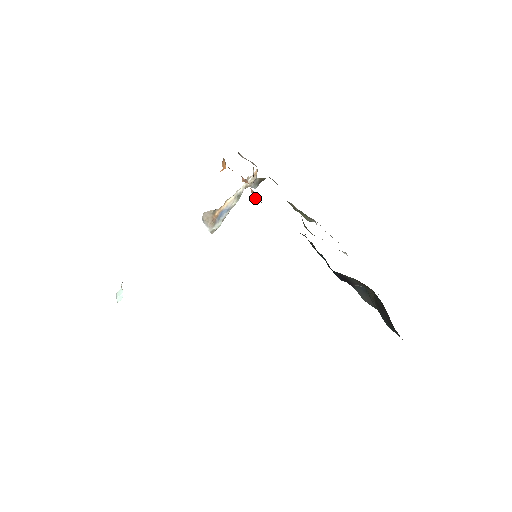
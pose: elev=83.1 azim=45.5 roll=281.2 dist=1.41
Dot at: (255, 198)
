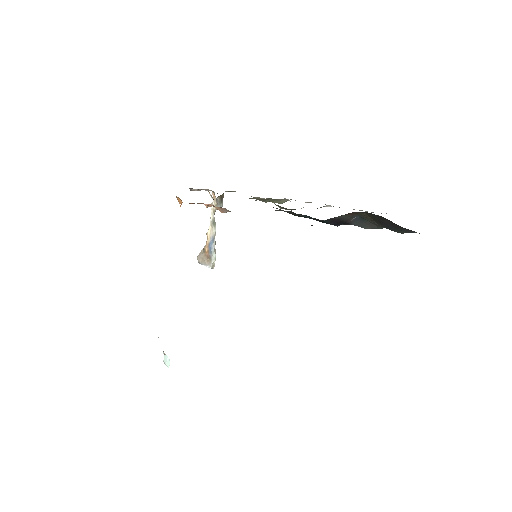
Dot at: (224, 212)
